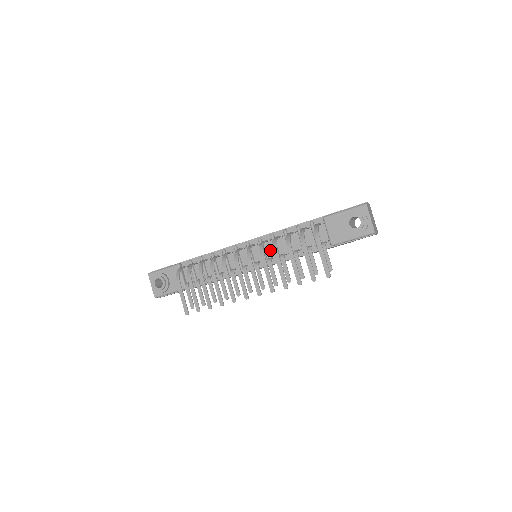
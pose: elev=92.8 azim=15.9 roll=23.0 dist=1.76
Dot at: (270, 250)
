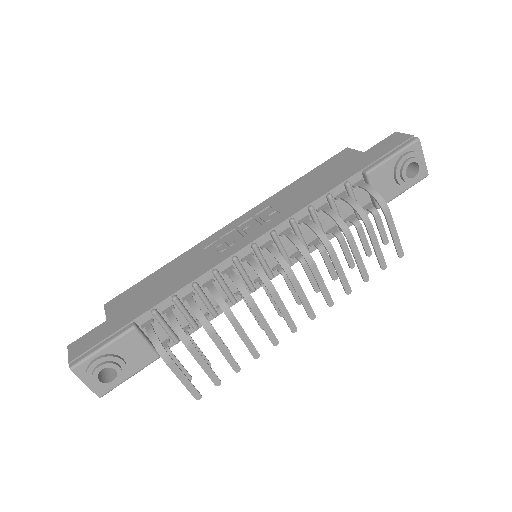
Dot at: (291, 243)
